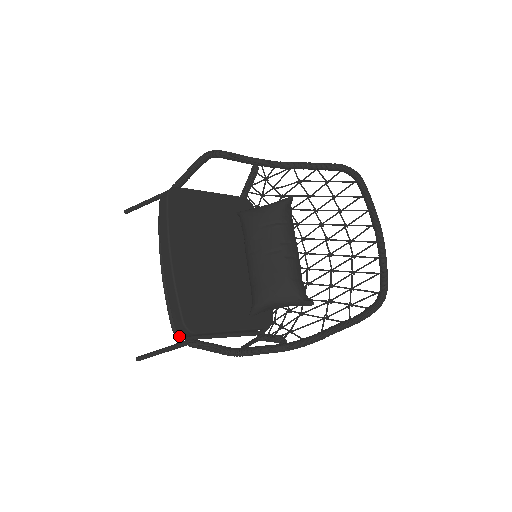
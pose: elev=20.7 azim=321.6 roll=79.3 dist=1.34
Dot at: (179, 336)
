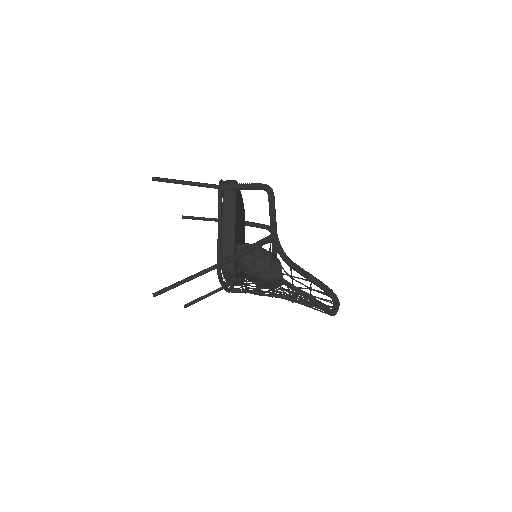
Dot at: (222, 182)
